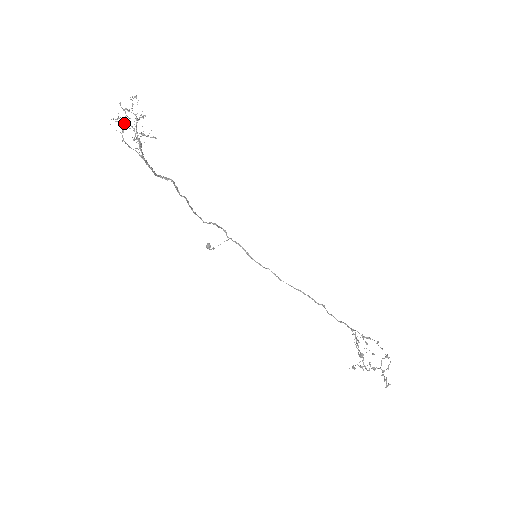
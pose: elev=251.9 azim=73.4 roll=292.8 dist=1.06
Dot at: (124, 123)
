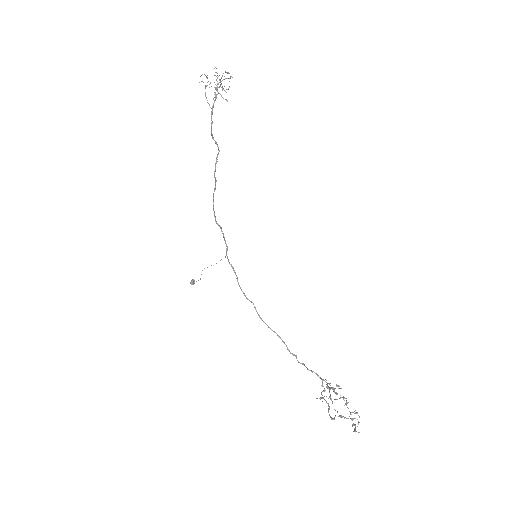
Dot at: (209, 84)
